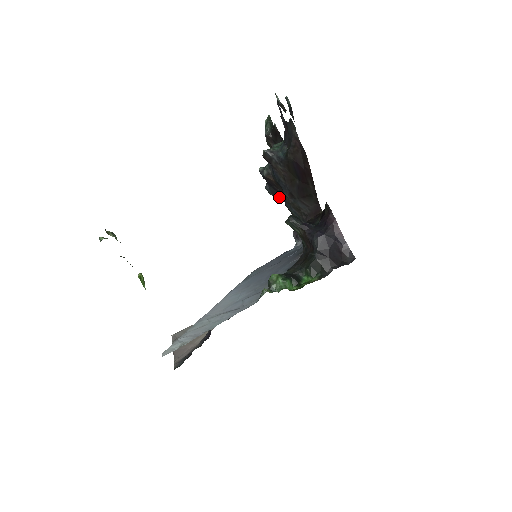
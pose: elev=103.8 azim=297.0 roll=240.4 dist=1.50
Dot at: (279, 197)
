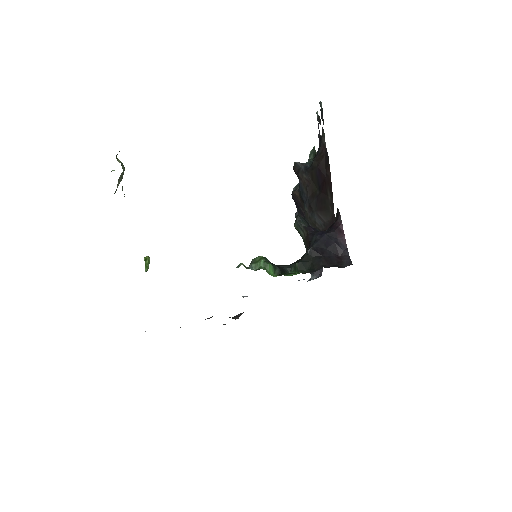
Dot at: occluded
